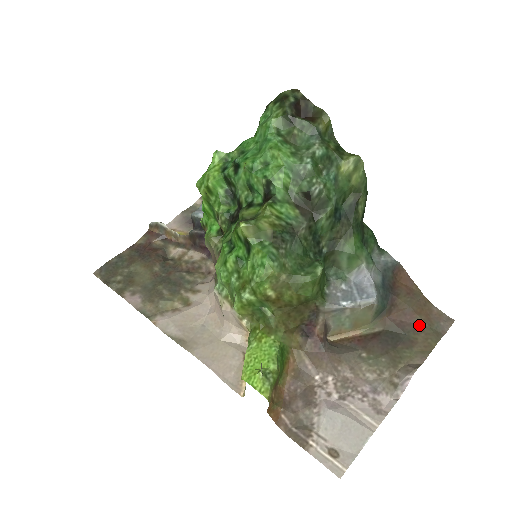
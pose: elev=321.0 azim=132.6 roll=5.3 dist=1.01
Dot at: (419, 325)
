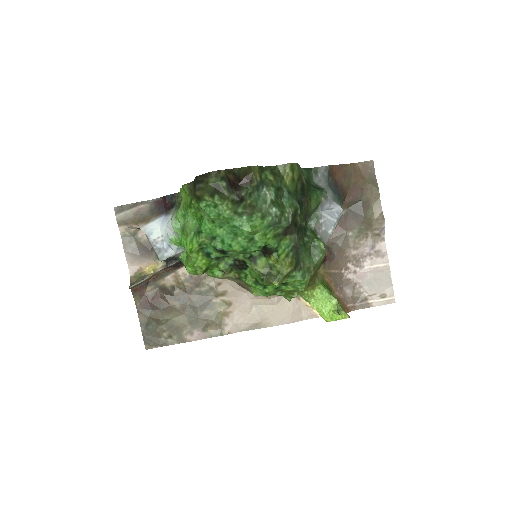
Dot at: (363, 188)
